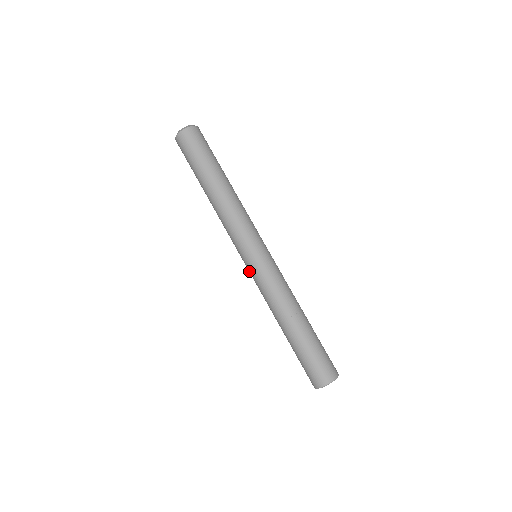
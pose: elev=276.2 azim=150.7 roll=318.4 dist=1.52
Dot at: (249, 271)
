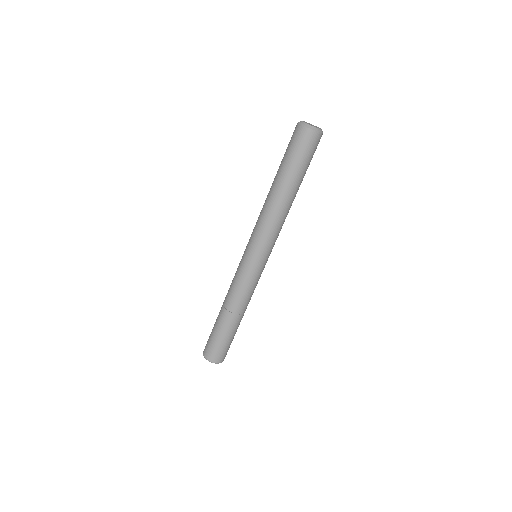
Dot at: (245, 265)
